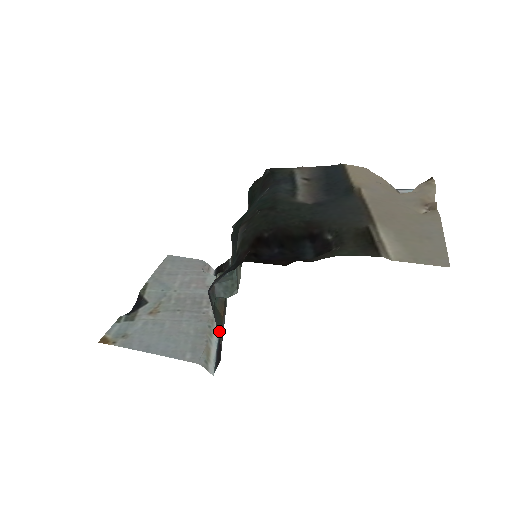
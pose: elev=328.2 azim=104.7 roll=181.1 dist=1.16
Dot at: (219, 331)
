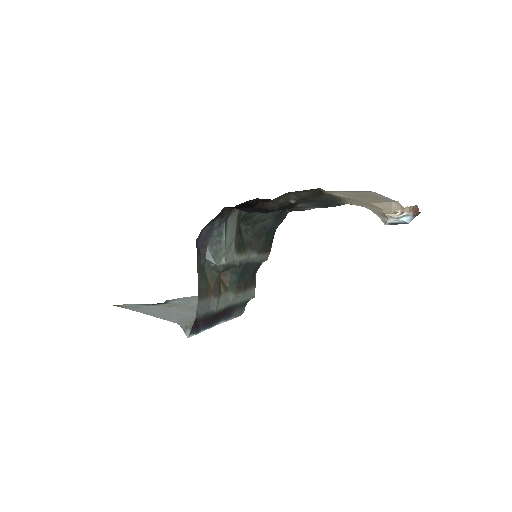
Dot at: (200, 288)
